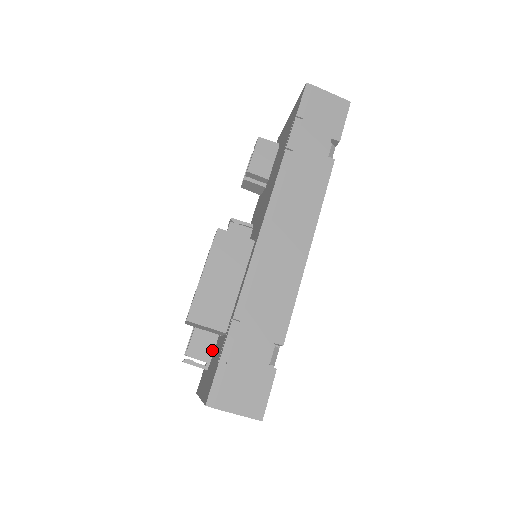
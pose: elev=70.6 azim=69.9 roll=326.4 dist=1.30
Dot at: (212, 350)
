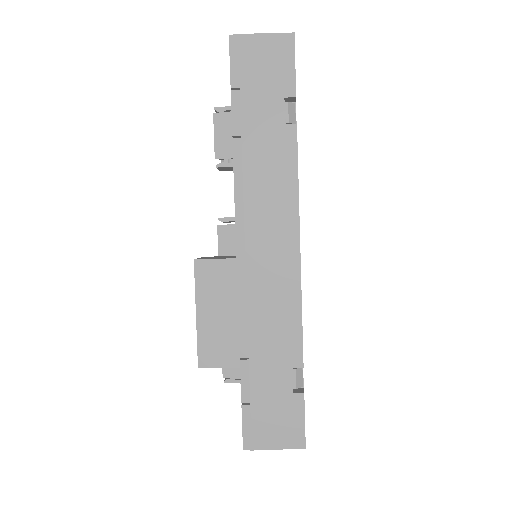
Dot at: occluded
